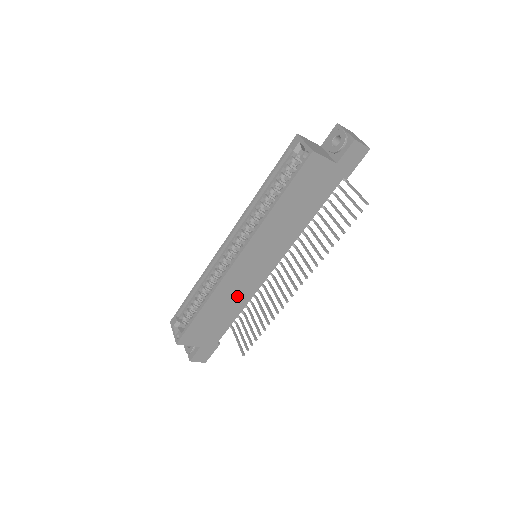
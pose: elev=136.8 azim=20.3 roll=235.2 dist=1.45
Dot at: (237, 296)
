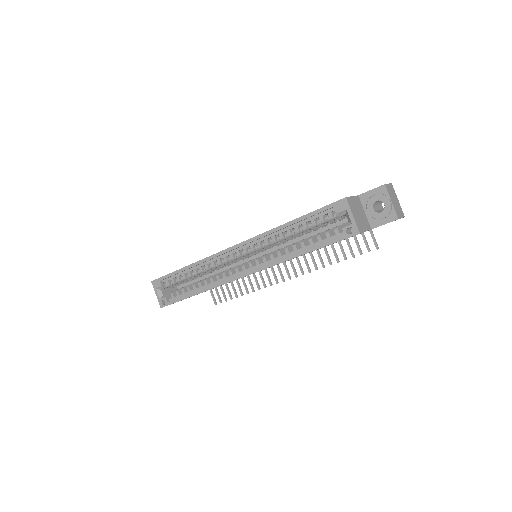
Dot at: occluded
